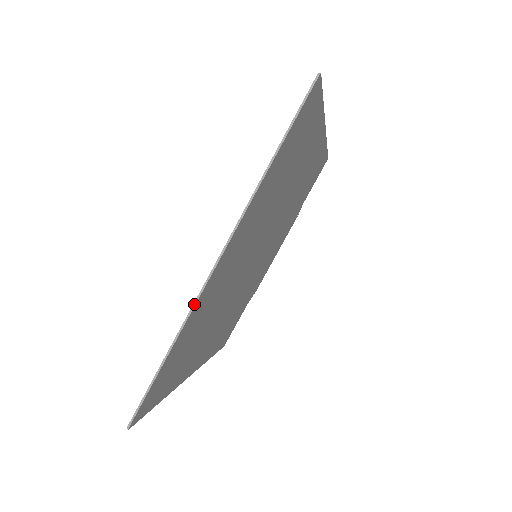
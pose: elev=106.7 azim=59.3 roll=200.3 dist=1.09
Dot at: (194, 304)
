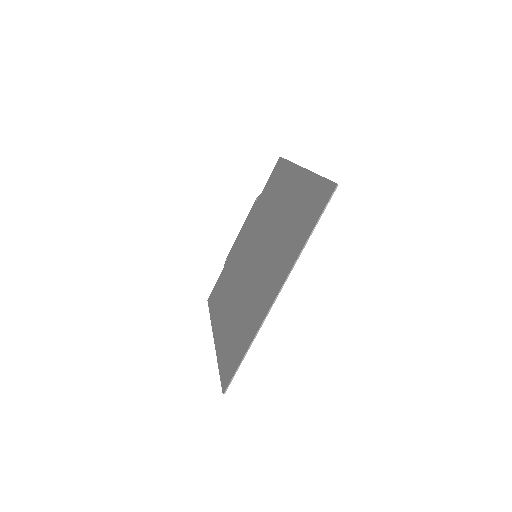
Dot at: (263, 322)
